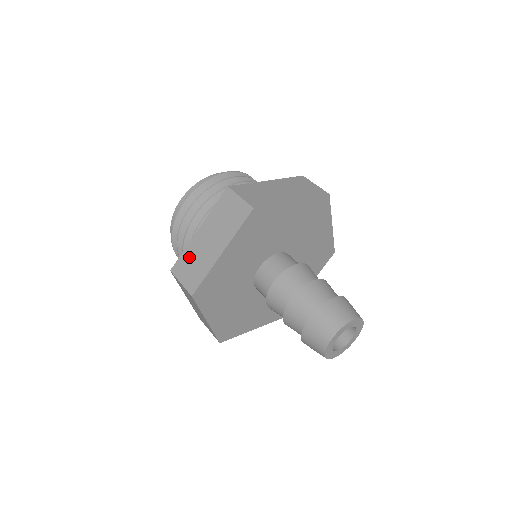
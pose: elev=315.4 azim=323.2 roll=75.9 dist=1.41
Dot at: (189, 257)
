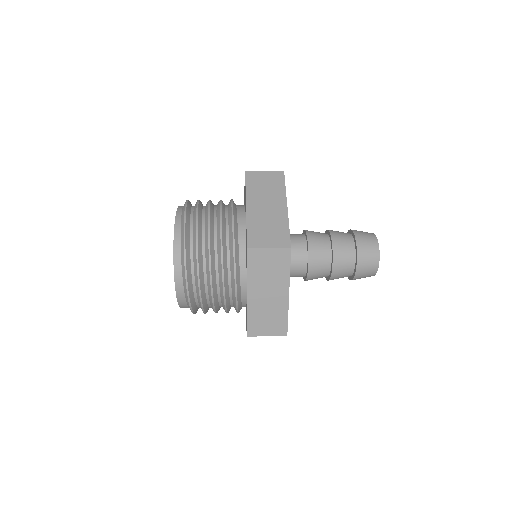
Dot at: (258, 317)
